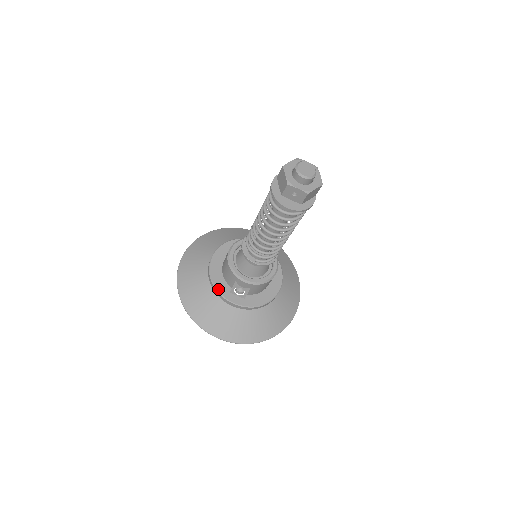
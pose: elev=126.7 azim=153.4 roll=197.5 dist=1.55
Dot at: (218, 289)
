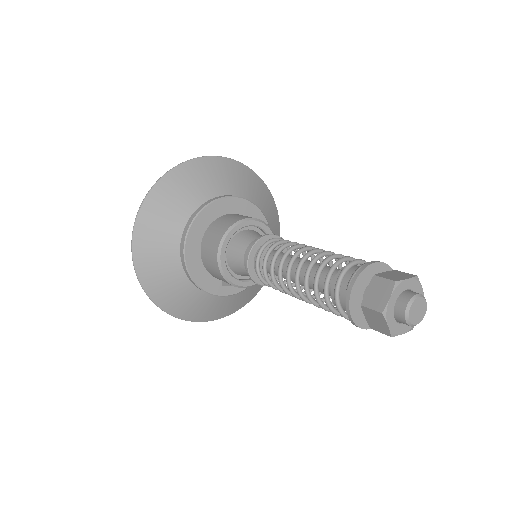
Dot at: (209, 291)
